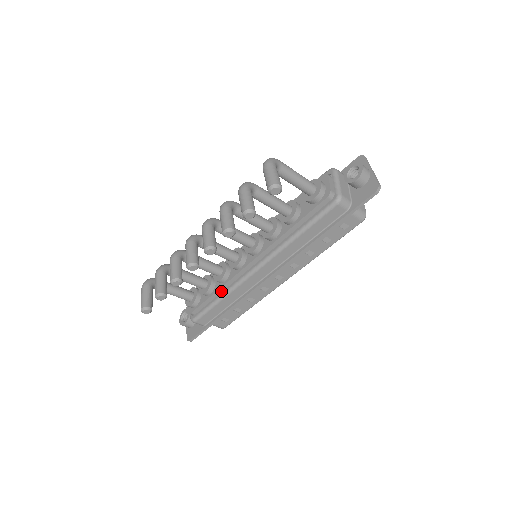
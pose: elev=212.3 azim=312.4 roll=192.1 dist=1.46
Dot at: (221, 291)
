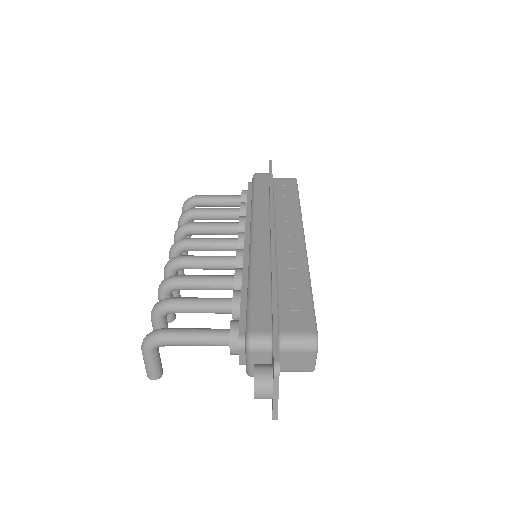
Dot at: occluded
